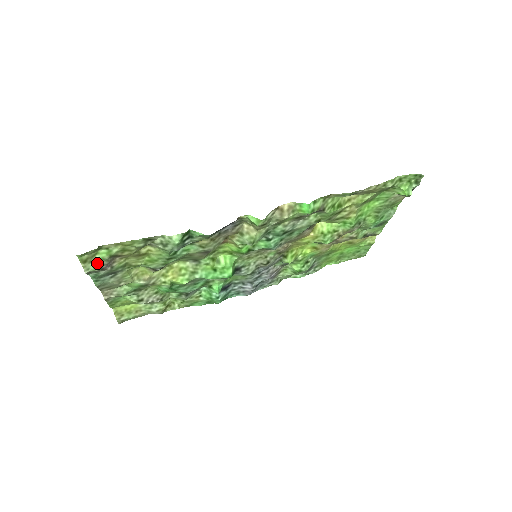
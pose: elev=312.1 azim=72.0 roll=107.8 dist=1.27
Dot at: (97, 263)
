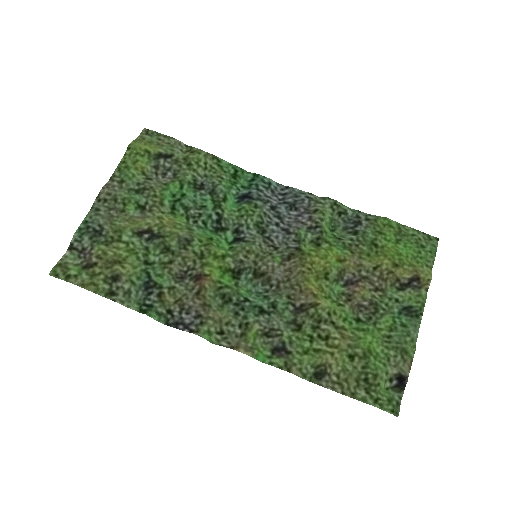
Dot at: (73, 261)
